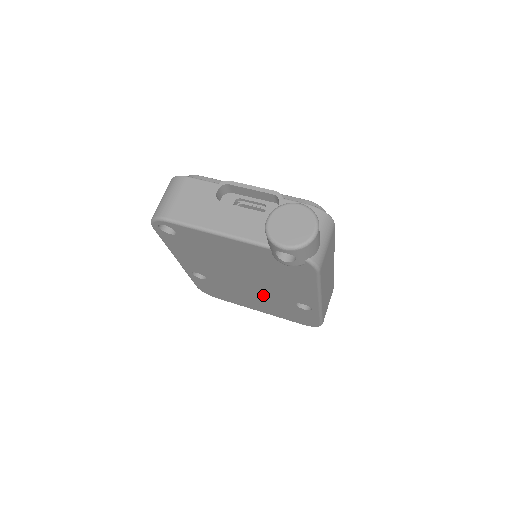
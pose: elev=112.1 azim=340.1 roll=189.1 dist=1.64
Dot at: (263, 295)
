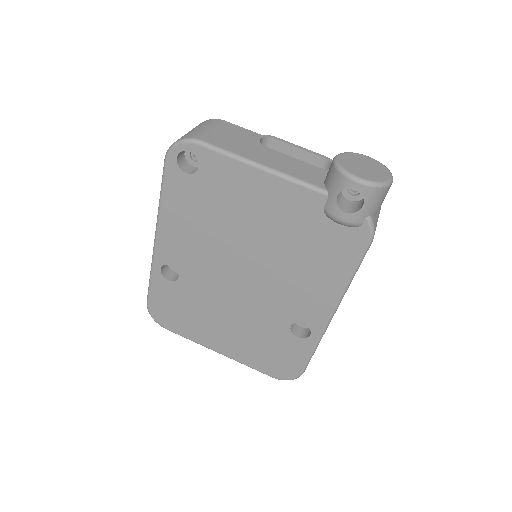
Dot at: (250, 310)
